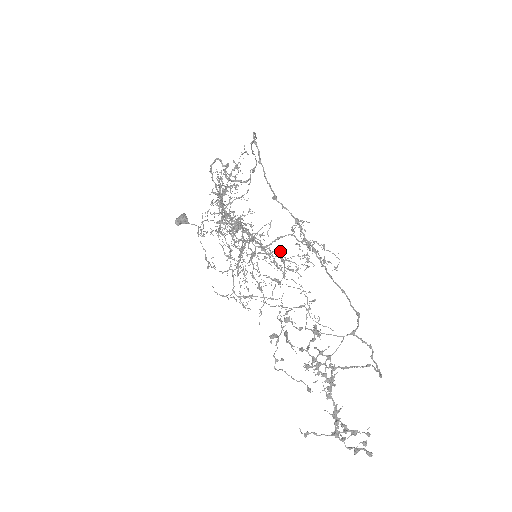
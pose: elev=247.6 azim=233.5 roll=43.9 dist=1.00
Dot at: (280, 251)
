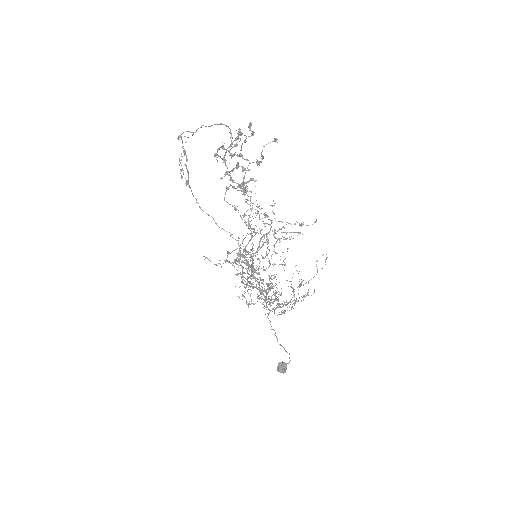
Dot at: (254, 232)
